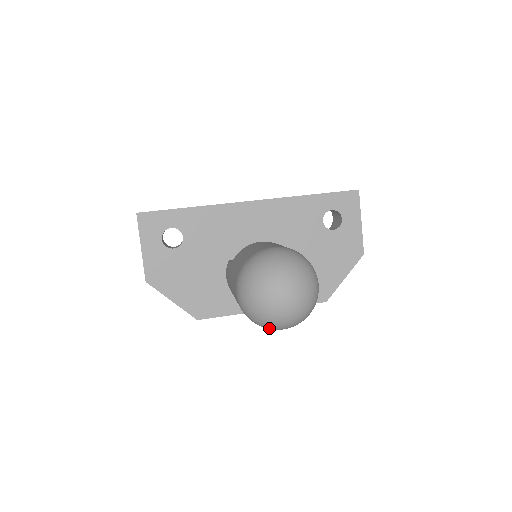
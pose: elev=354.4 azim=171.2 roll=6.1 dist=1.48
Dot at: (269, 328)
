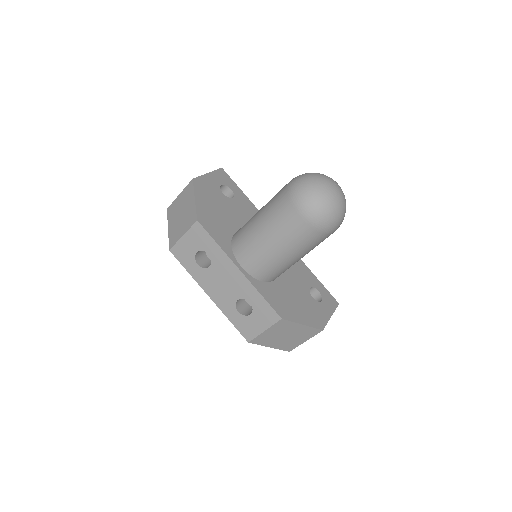
Dot at: (303, 197)
